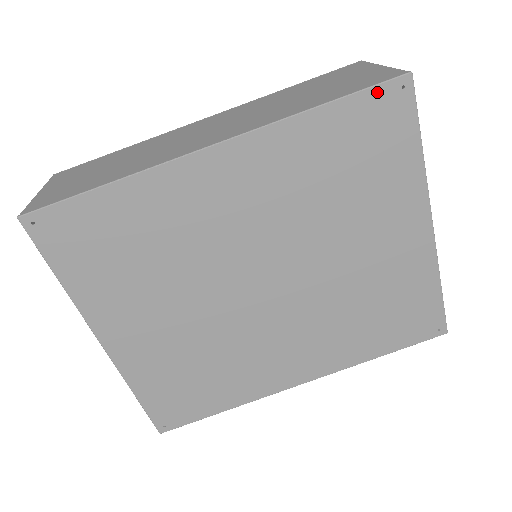
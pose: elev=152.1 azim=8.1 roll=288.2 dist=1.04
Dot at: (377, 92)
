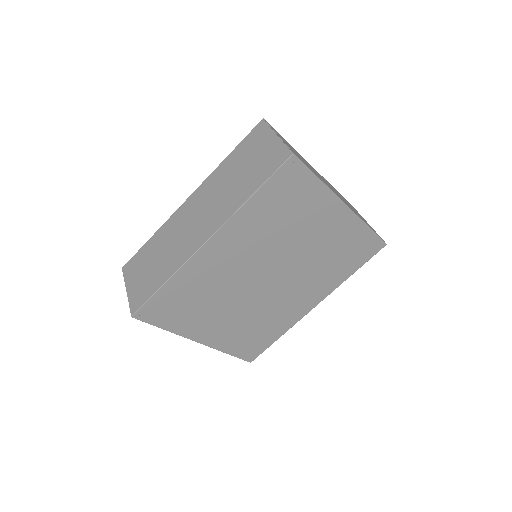
Dot at: (279, 173)
